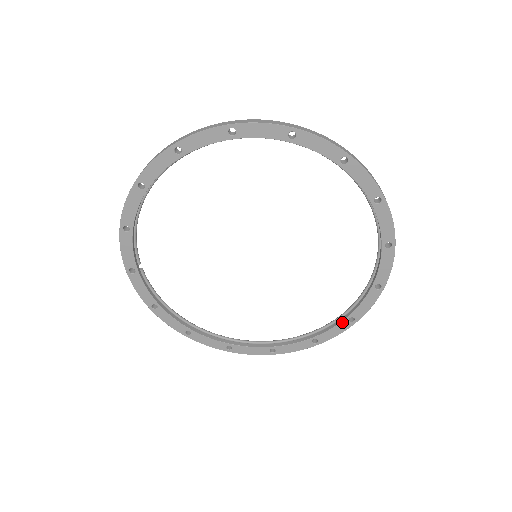
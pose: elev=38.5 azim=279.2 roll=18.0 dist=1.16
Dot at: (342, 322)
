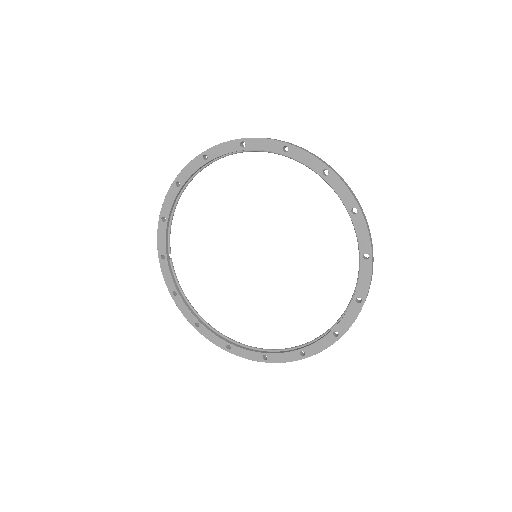
Dot at: (327, 335)
